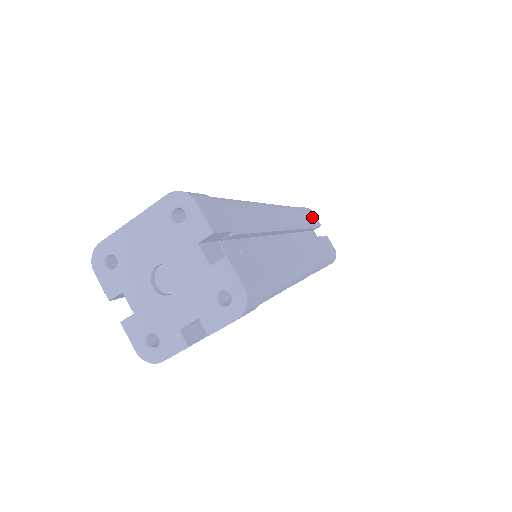
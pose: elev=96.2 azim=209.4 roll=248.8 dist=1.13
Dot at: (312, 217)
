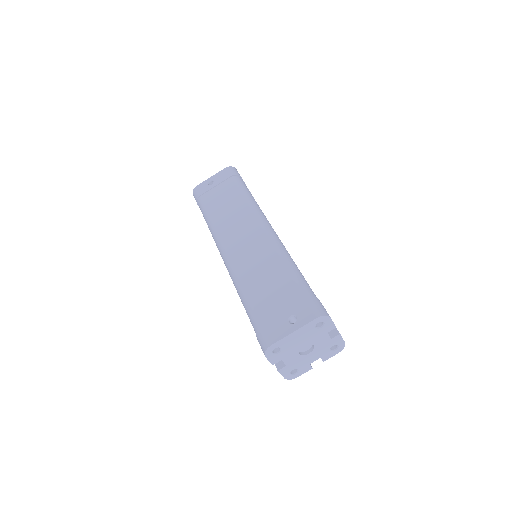
Dot at: occluded
